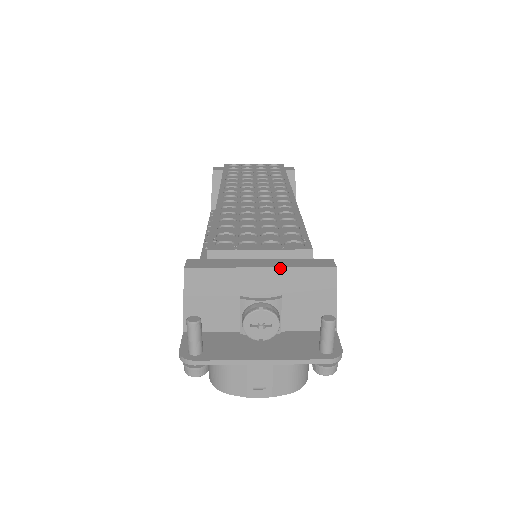
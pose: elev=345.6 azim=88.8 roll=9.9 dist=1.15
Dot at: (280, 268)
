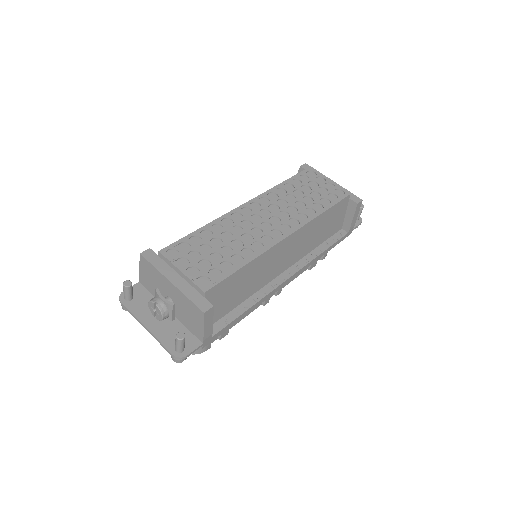
Dot at: (179, 290)
